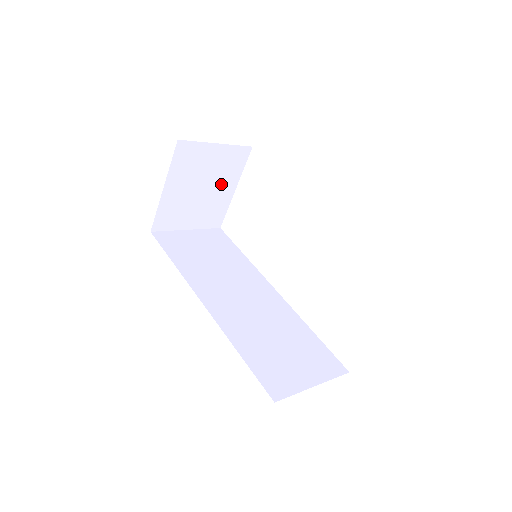
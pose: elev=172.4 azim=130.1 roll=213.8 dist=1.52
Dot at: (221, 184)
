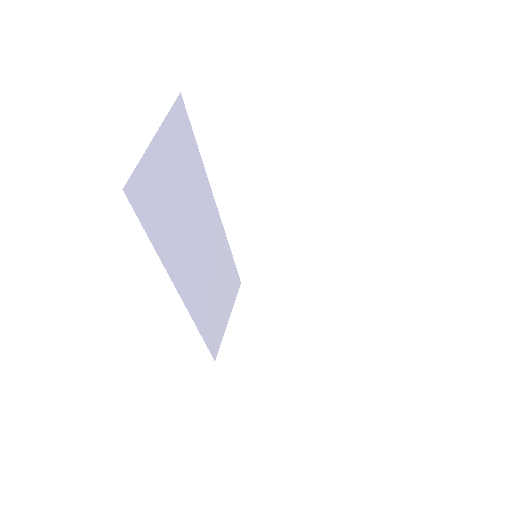
Dot at: occluded
